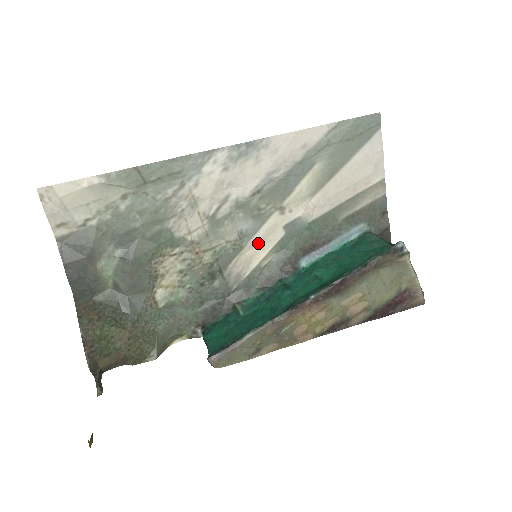
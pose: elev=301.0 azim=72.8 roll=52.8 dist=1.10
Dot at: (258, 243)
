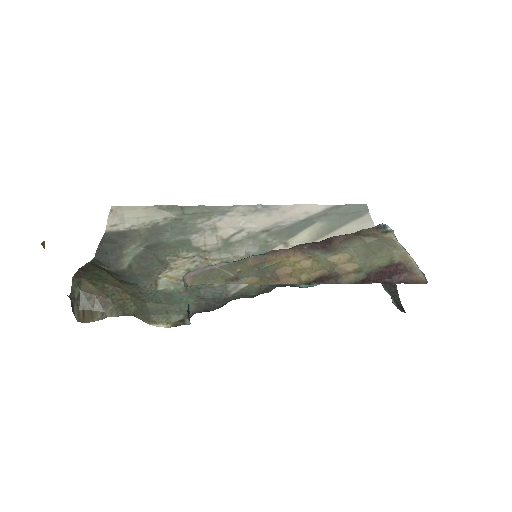
Dot at: occluded
